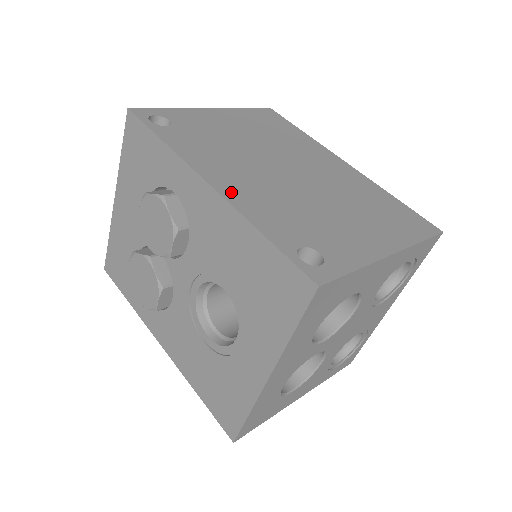
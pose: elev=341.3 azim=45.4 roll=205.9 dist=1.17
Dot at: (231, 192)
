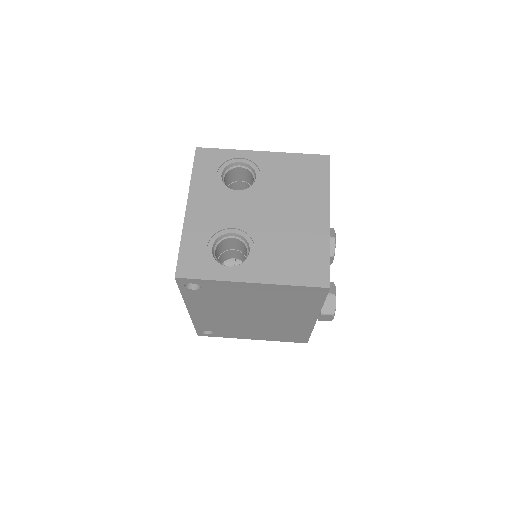
Dot at: (197, 316)
